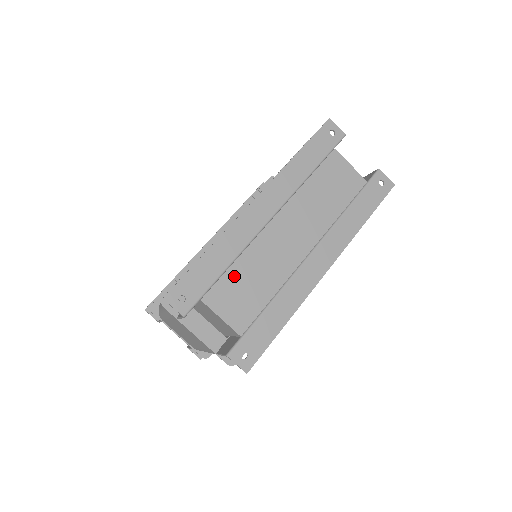
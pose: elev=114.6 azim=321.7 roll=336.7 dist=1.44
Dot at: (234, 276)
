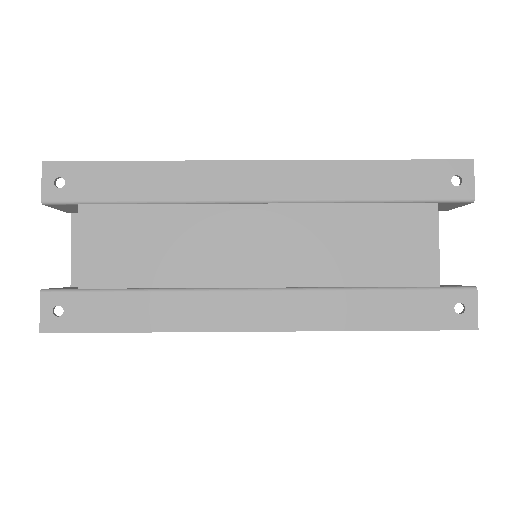
Dot at: (142, 219)
